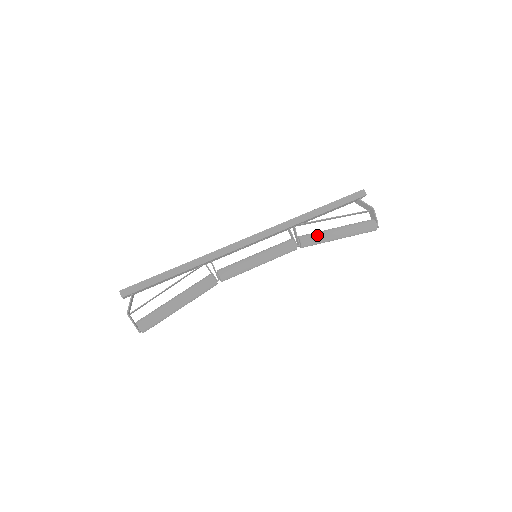
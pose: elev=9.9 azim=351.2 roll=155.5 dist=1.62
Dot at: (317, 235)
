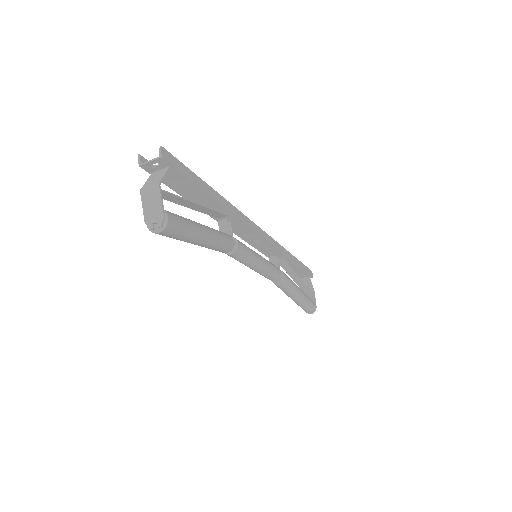
Dot at: (291, 280)
